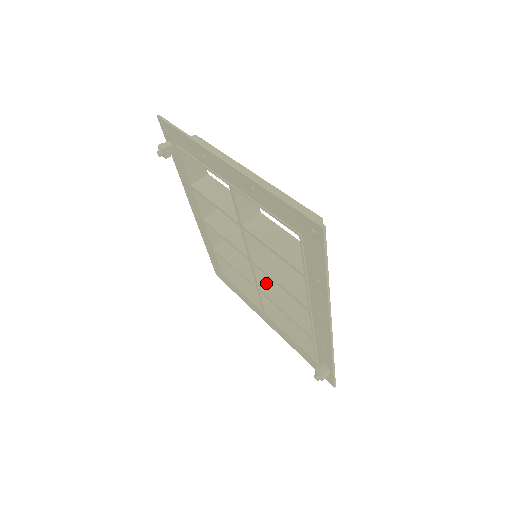
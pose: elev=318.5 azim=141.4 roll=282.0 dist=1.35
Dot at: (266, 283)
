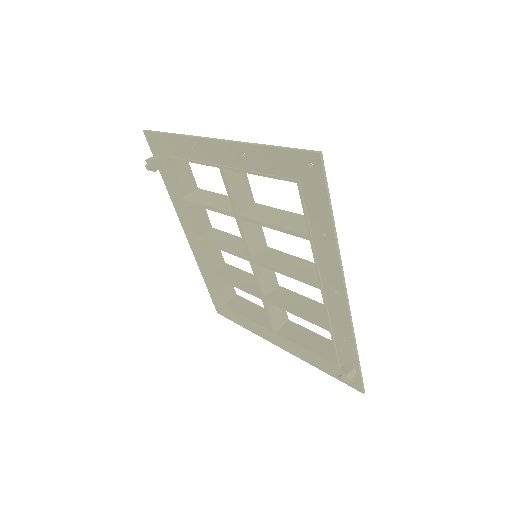
Dot at: (270, 291)
